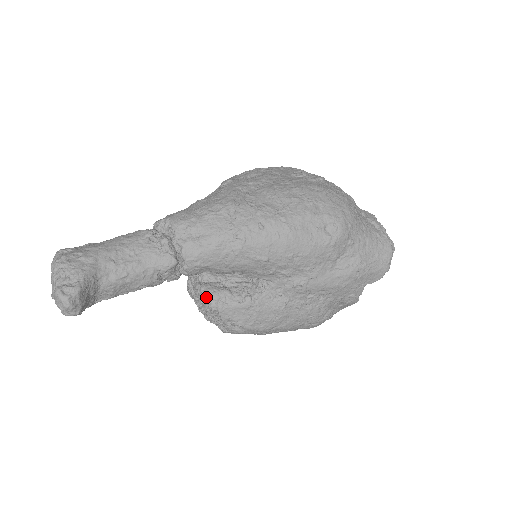
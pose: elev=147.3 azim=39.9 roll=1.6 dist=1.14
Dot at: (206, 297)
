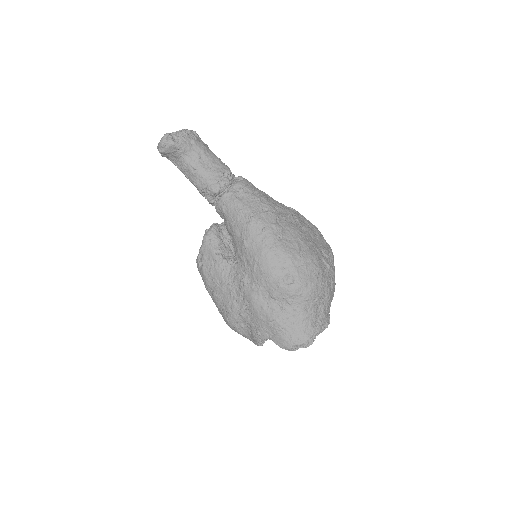
Dot at: (209, 230)
